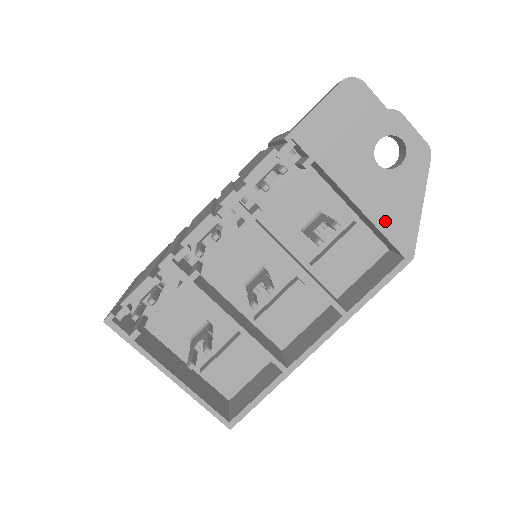
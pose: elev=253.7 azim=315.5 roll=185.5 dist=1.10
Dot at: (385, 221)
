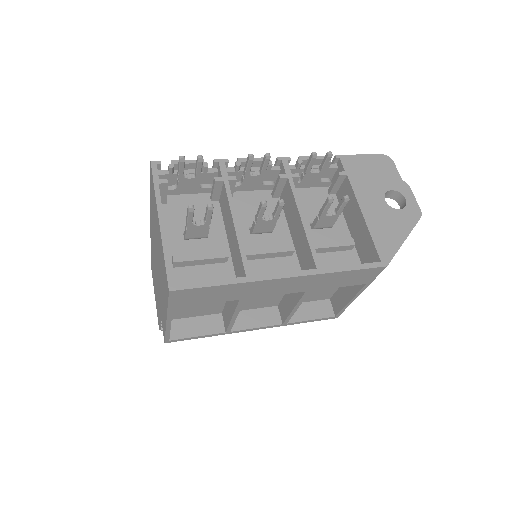
Dot at: (377, 231)
